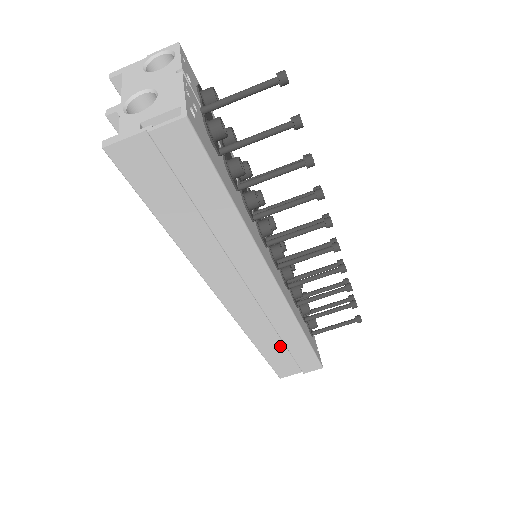
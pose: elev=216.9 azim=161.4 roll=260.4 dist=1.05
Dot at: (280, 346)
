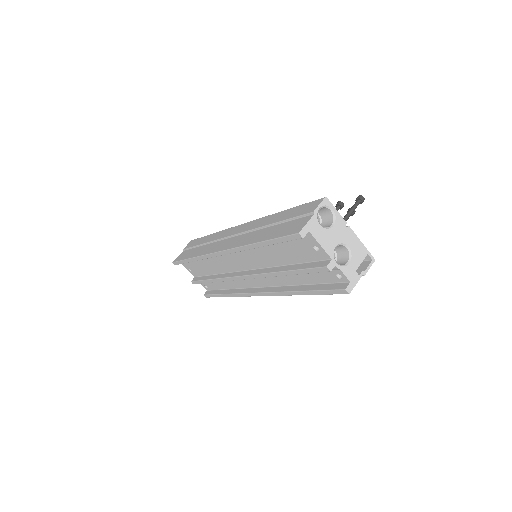
Dot at: occluded
